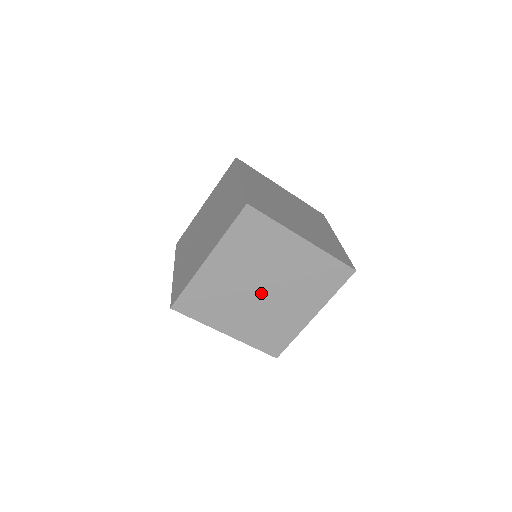
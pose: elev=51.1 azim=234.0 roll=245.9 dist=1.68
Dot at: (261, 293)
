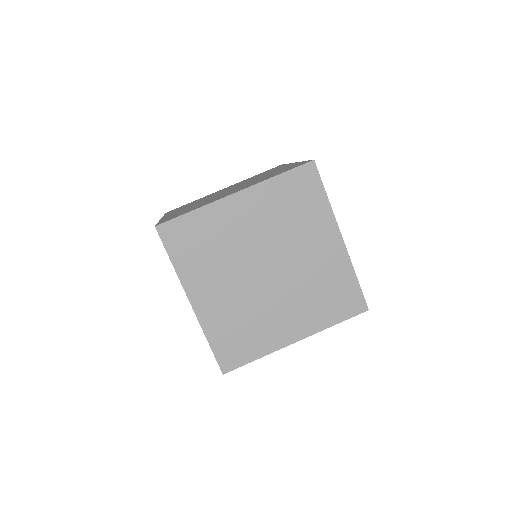
Dot at: (270, 275)
